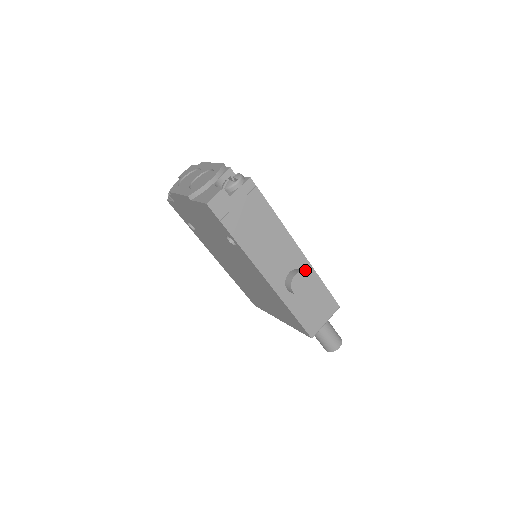
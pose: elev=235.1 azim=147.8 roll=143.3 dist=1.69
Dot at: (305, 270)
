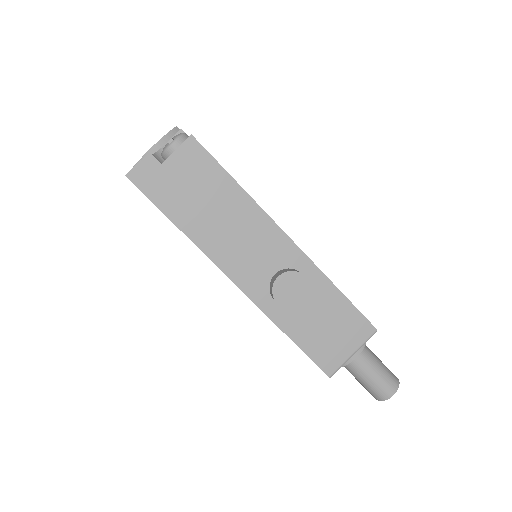
Dot at: (304, 271)
